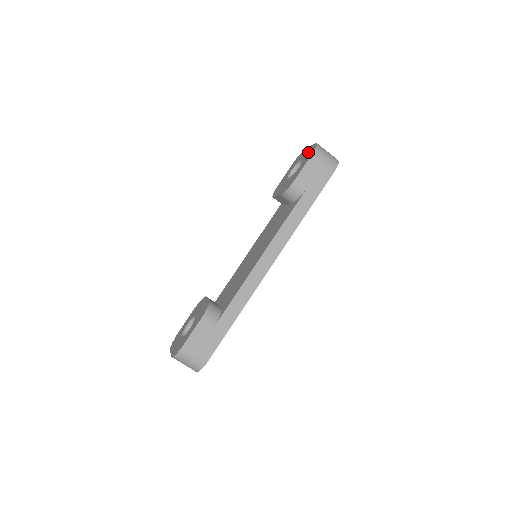
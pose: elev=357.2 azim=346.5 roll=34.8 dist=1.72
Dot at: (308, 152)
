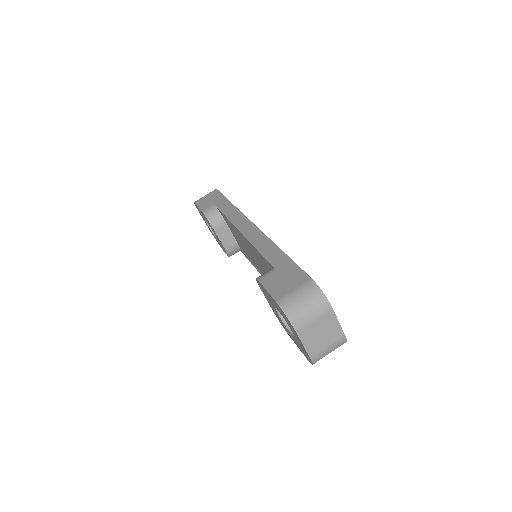
Dot at: occluded
